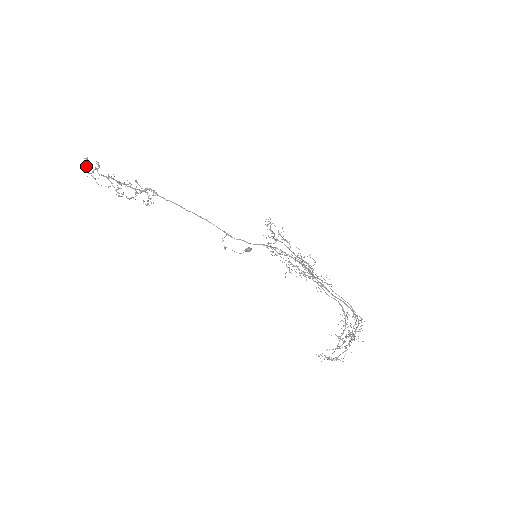
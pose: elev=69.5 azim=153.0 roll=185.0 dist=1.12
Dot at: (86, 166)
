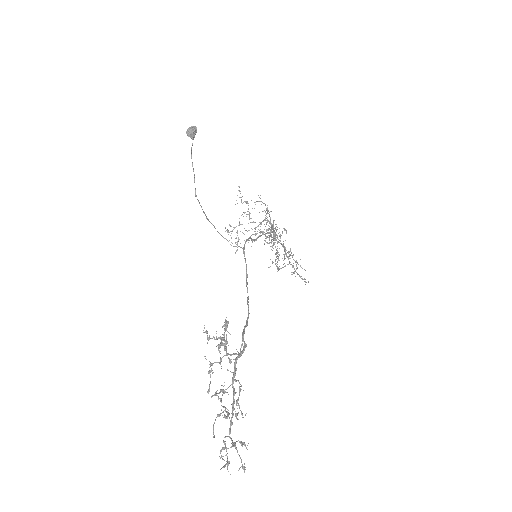
Dot at: occluded
